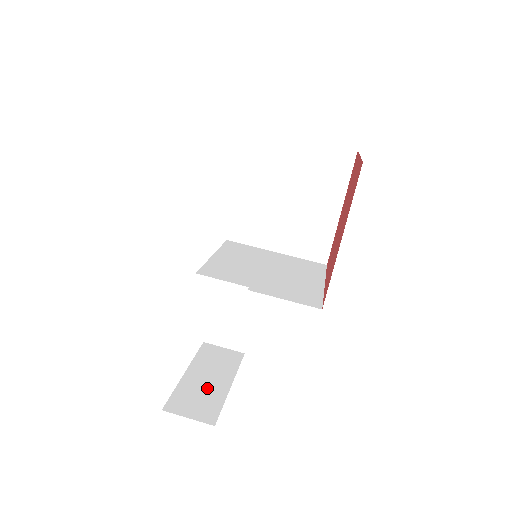
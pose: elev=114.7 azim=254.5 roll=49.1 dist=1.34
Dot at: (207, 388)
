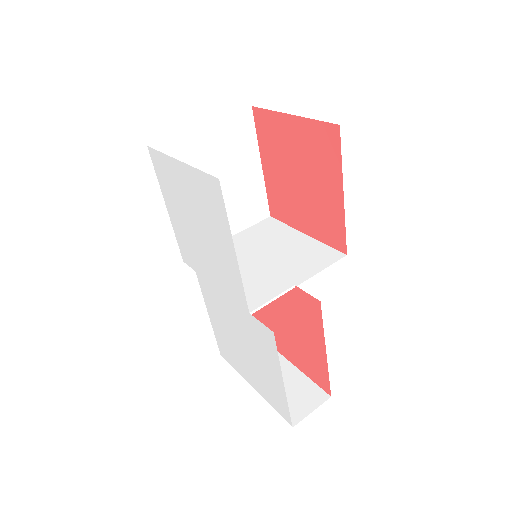
Dot at: (284, 381)
